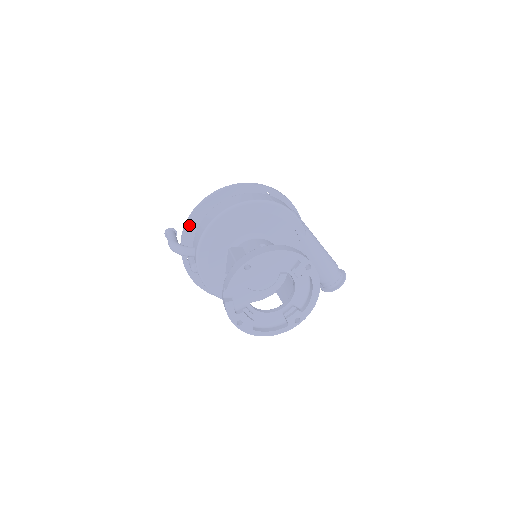
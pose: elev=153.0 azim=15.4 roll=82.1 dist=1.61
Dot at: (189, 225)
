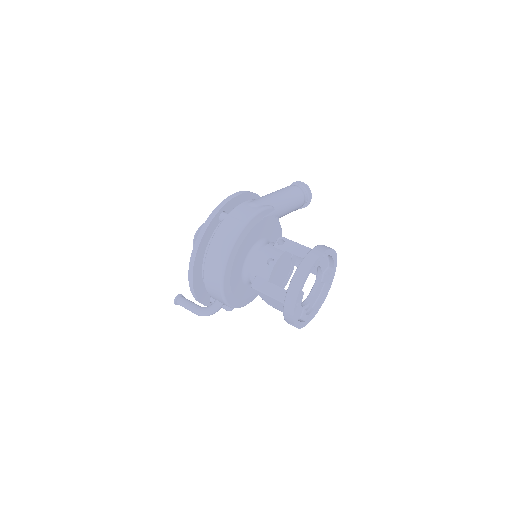
Dot at: (197, 292)
